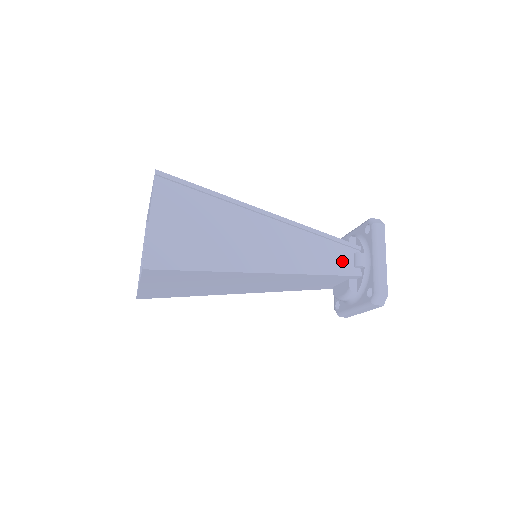
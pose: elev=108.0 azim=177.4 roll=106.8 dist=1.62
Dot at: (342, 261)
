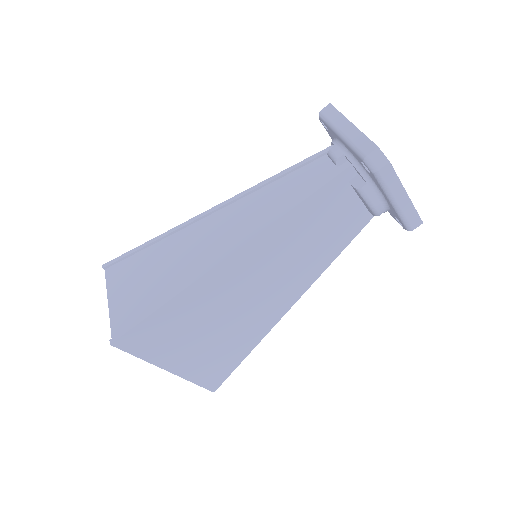
Dot at: (319, 175)
